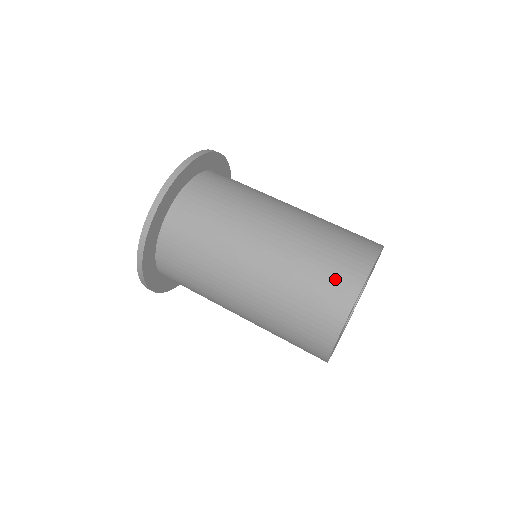
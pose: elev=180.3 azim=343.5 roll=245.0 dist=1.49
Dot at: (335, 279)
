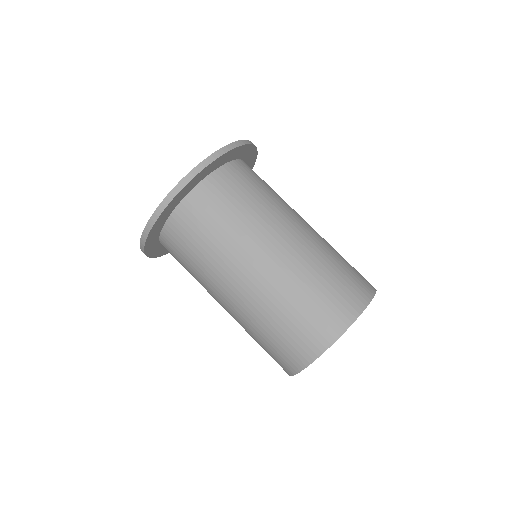
Dot at: (347, 291)
